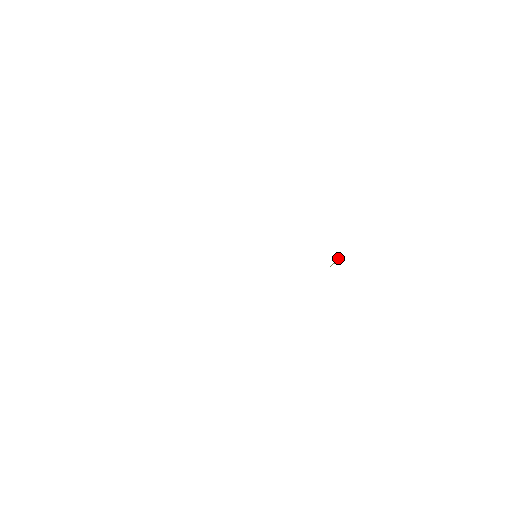
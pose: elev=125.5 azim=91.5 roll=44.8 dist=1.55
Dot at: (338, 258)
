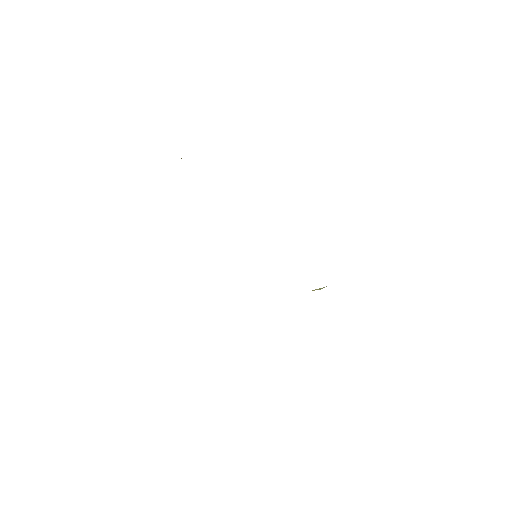
Dot at: (321, 288)
